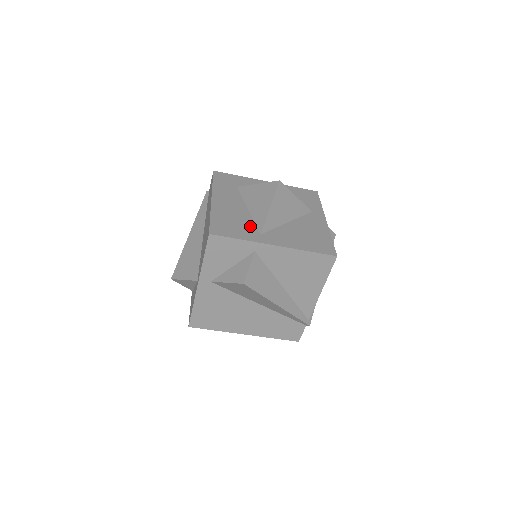
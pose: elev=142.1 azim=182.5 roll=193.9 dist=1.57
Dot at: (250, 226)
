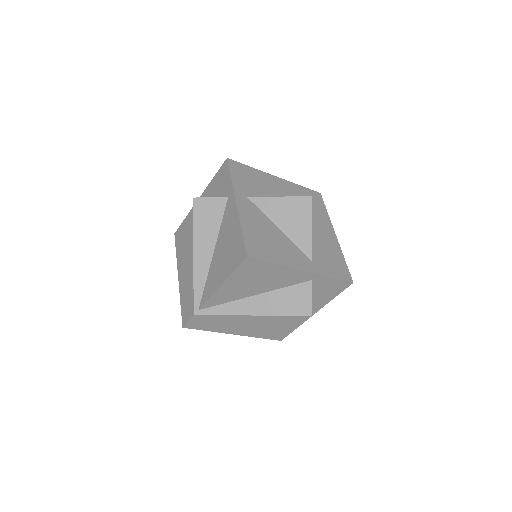
Dot at: (254, 192)
